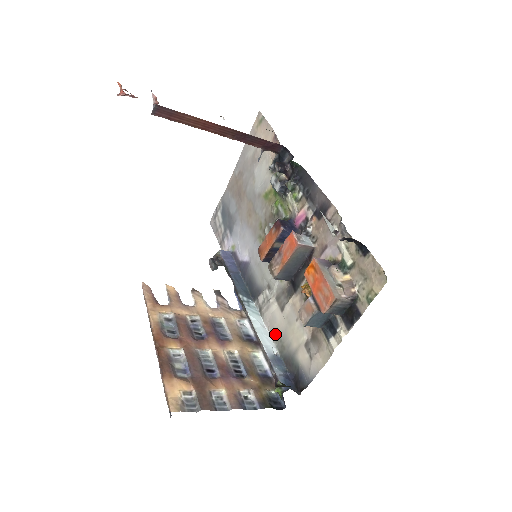
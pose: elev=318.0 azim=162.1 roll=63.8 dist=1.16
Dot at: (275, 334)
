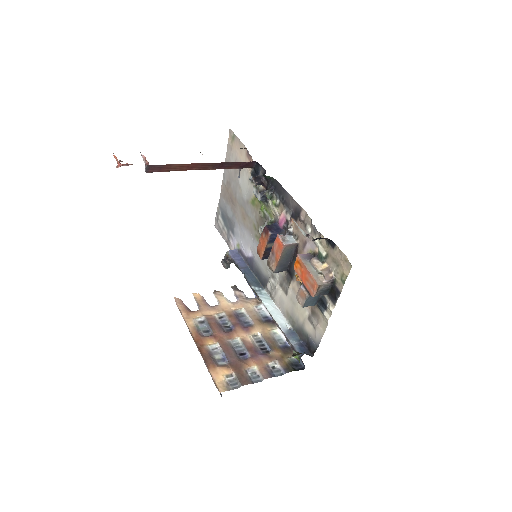
Dot at: (286, 313)
